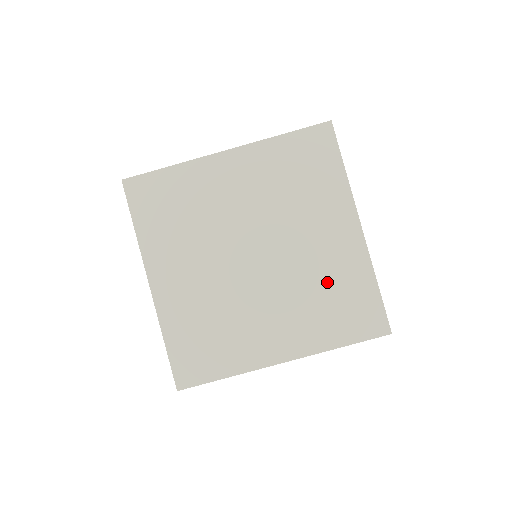
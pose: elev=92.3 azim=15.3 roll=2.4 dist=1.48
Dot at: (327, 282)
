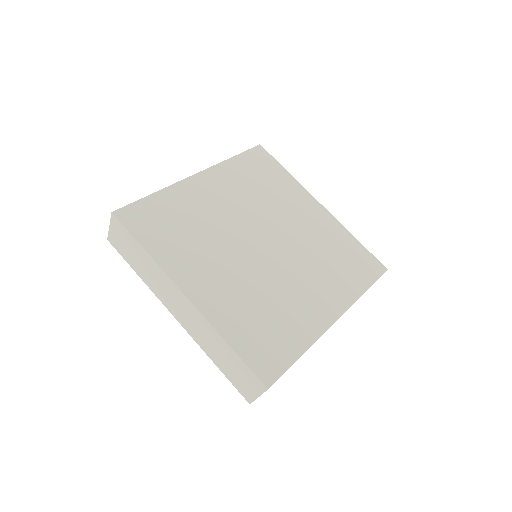
Dot at: (278, 309)
